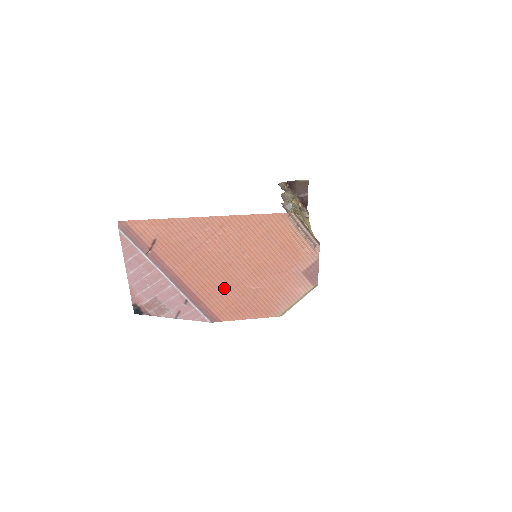
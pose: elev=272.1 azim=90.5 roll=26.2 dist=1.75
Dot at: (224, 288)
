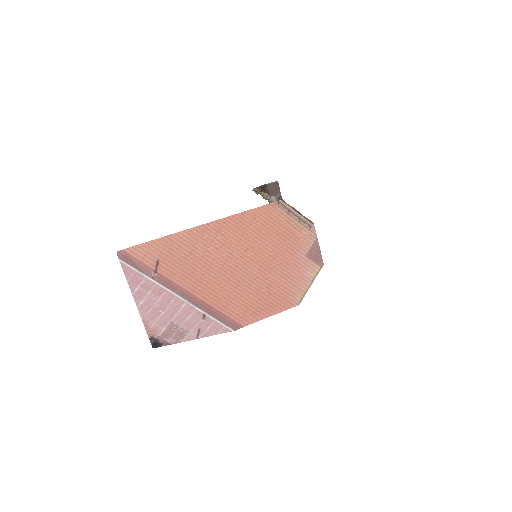
Dot at: (237, 292)
